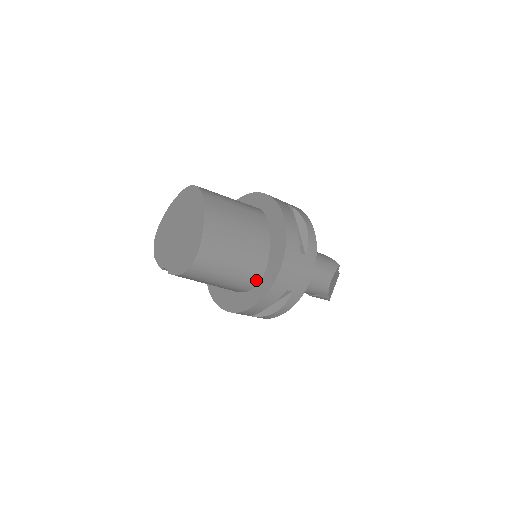
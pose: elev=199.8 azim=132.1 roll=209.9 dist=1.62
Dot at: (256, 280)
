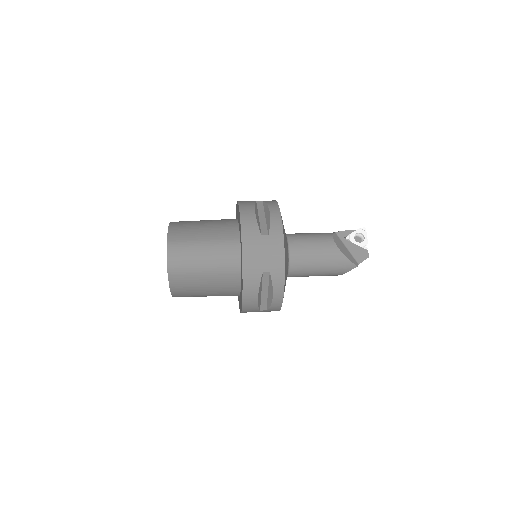
Dot at: occluded
